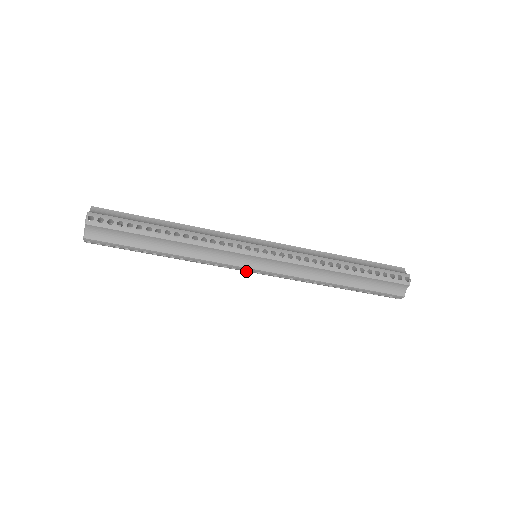
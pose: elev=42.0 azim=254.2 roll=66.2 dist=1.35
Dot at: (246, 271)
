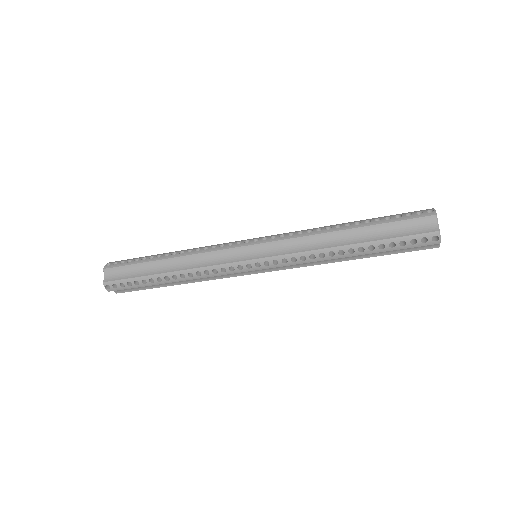
Dot at: (246, 269)
